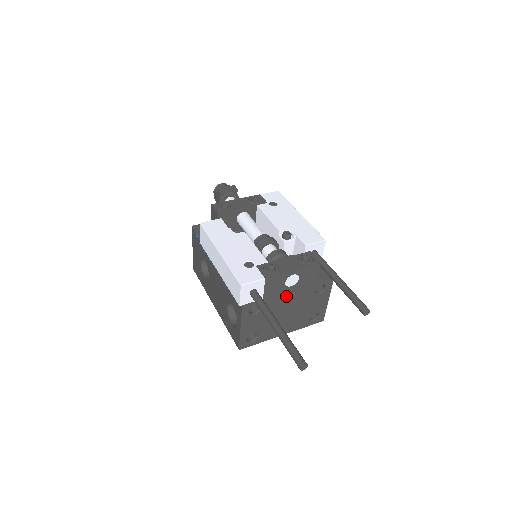
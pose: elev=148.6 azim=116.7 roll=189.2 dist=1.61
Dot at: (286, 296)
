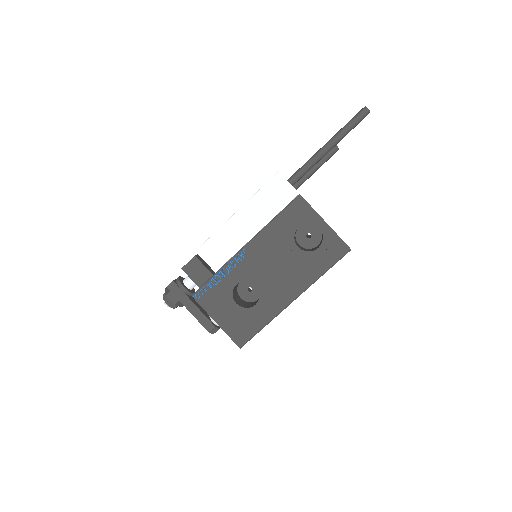
Dot at: occluded
